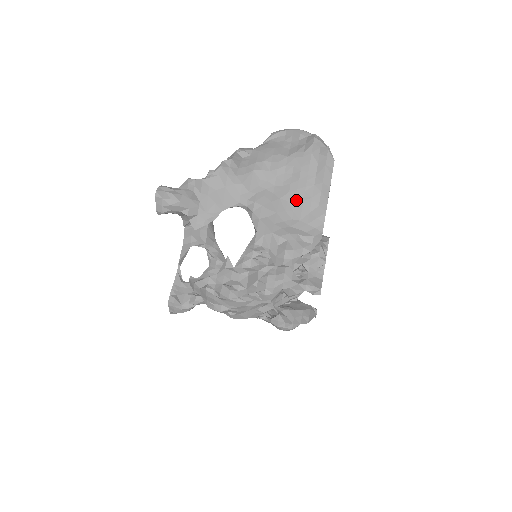
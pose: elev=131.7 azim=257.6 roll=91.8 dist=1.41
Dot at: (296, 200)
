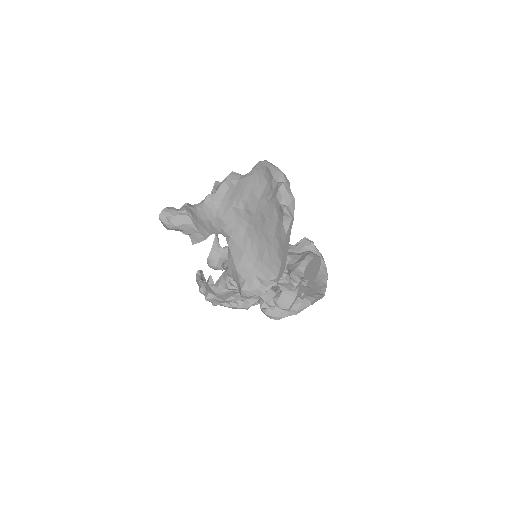
Dot at: (261, 243)
